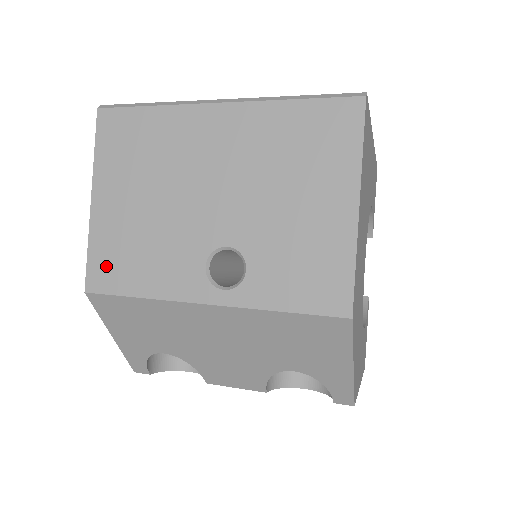
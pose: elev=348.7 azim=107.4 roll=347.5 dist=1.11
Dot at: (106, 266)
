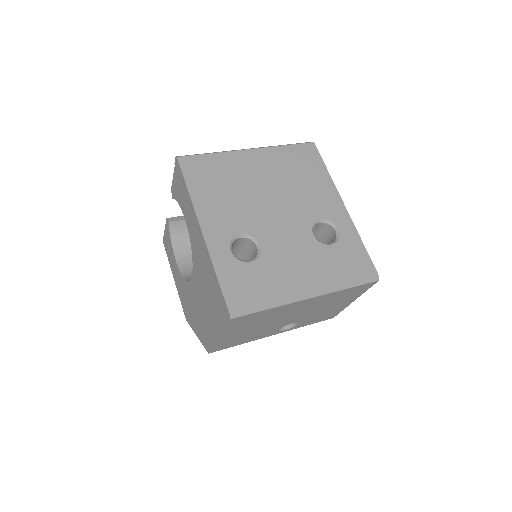
Dot at: (224, 346)
